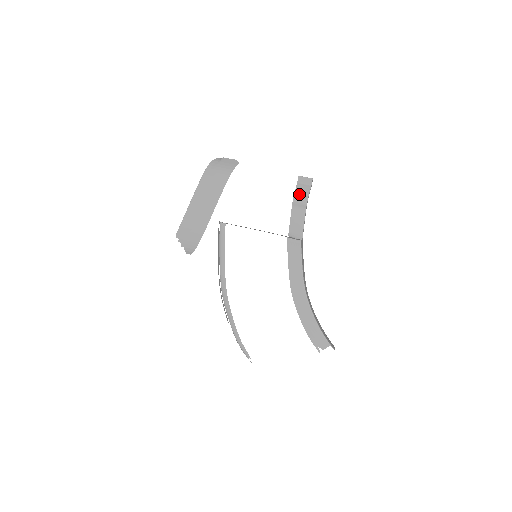
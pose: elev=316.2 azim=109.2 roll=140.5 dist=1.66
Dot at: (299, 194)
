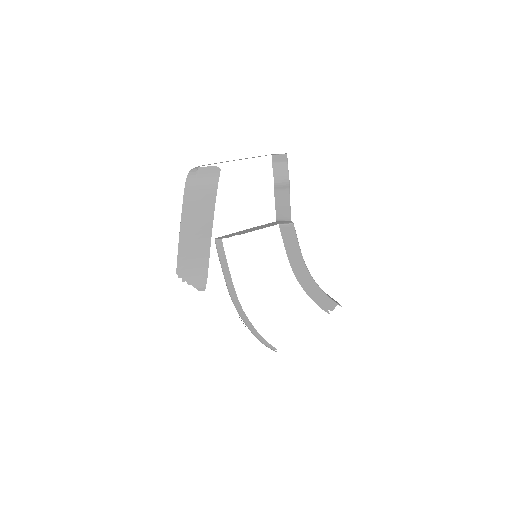
Dot at: (279, 176)
